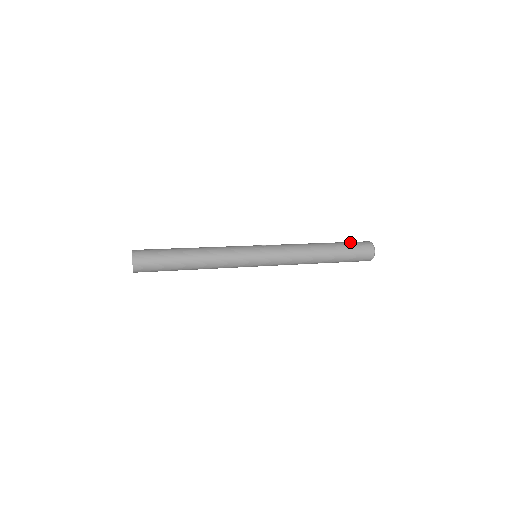
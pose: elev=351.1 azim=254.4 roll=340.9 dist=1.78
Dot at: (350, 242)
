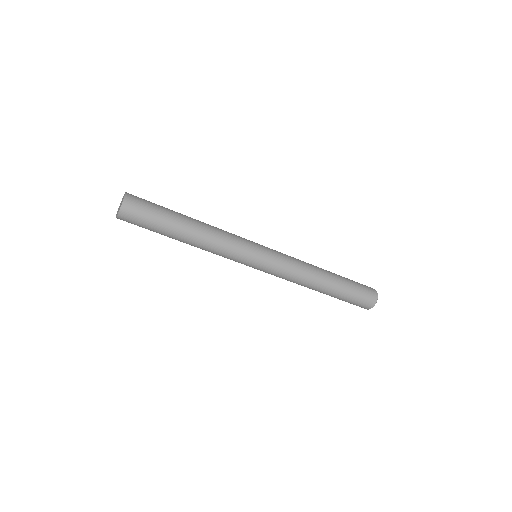
Dot at: occluded
